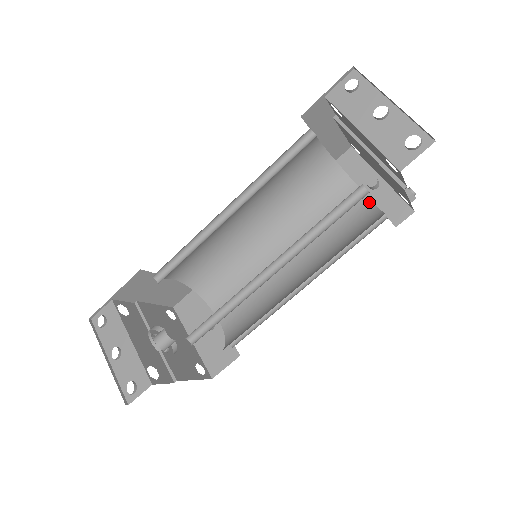
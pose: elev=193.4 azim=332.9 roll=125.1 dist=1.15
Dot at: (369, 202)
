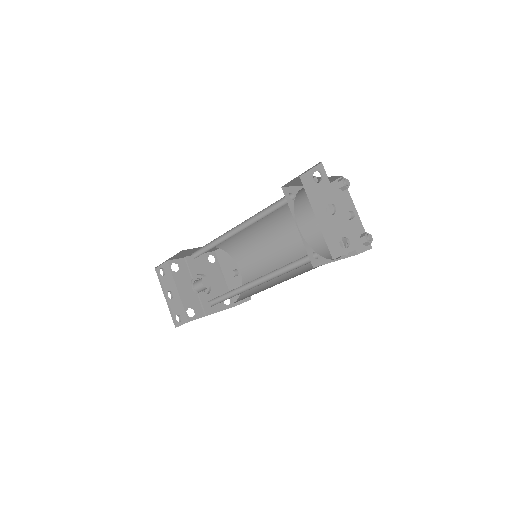
Dot at: occluded
